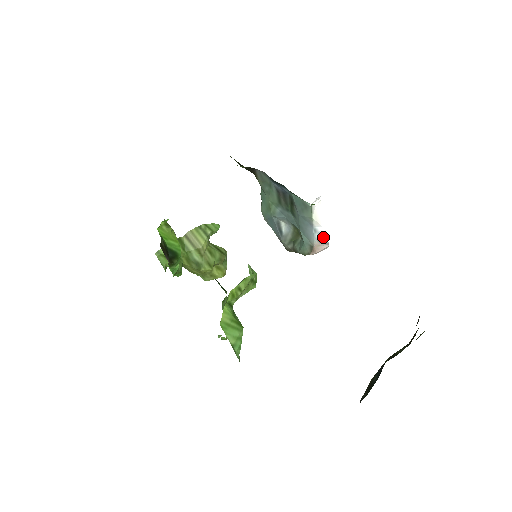
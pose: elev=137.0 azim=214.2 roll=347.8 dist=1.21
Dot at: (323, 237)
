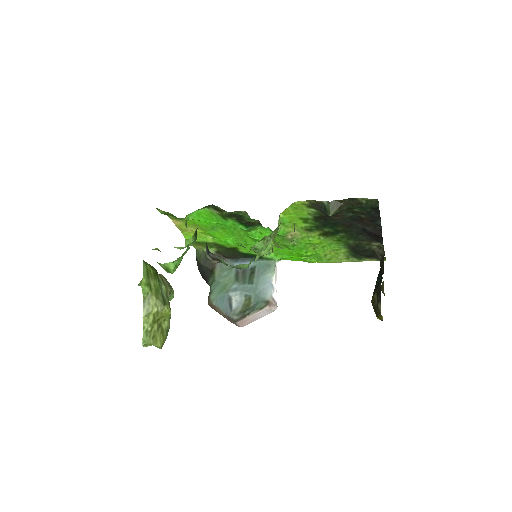
Dot at: (275, 297)
